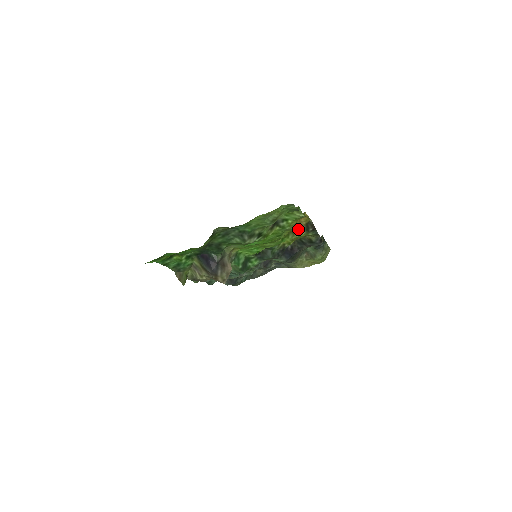
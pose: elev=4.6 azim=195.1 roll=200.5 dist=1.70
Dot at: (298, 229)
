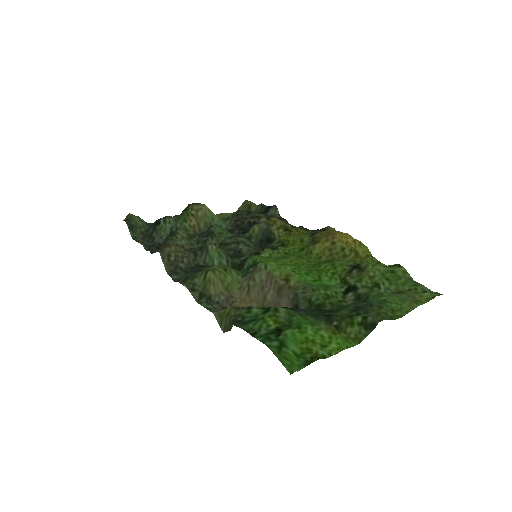
Dot at: (316, 236)
